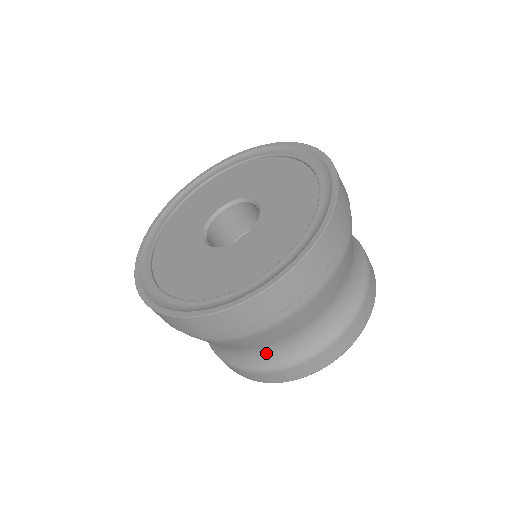
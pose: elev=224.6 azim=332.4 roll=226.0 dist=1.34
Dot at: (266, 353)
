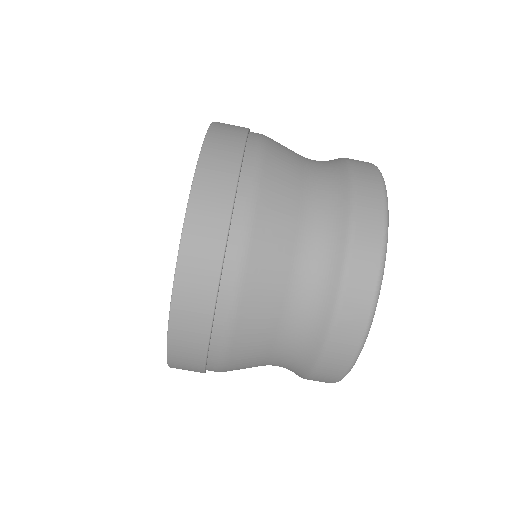
Dot at: (283, 364)
